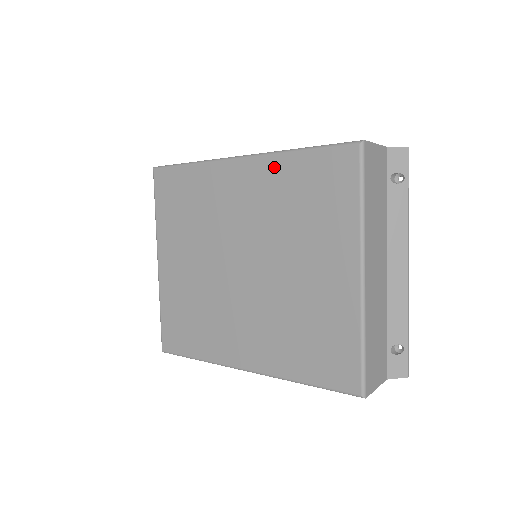
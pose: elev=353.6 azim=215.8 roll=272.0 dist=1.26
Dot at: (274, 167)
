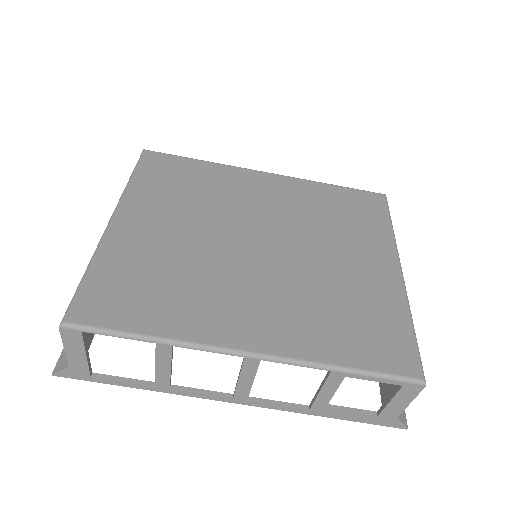
Dot at: (306, 186)
